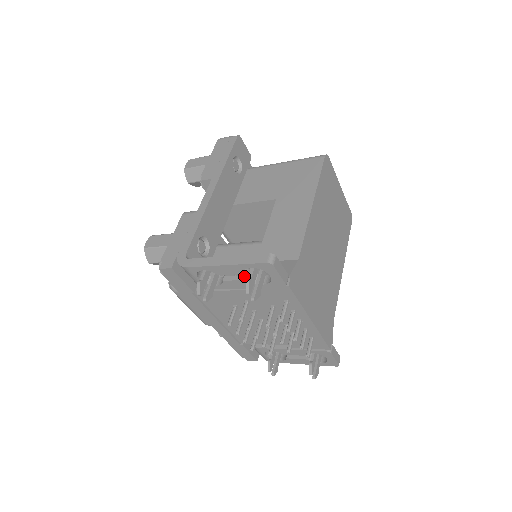
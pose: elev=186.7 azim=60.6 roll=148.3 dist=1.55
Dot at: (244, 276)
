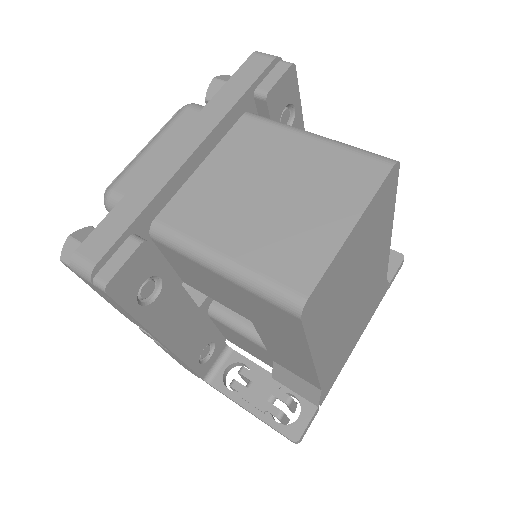
Dot at: occluded
